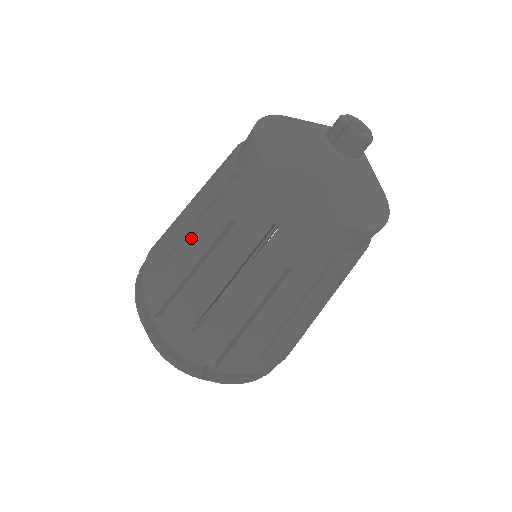
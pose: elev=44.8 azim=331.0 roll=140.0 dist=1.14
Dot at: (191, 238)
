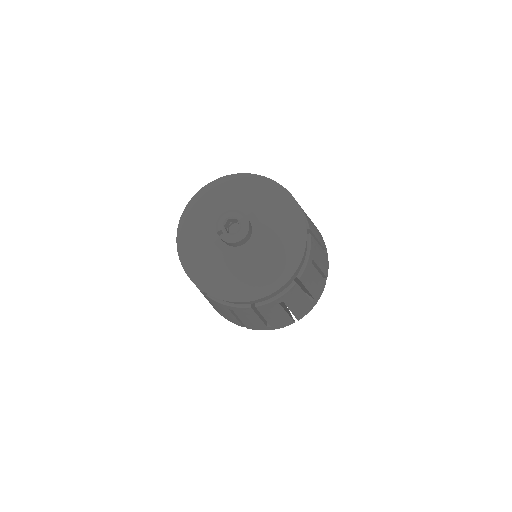
Dot at: occluded
